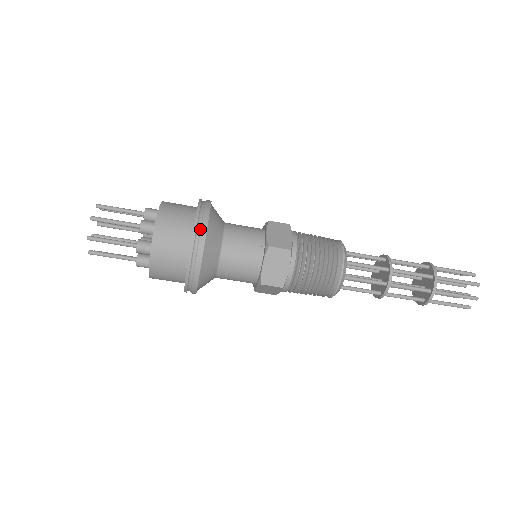
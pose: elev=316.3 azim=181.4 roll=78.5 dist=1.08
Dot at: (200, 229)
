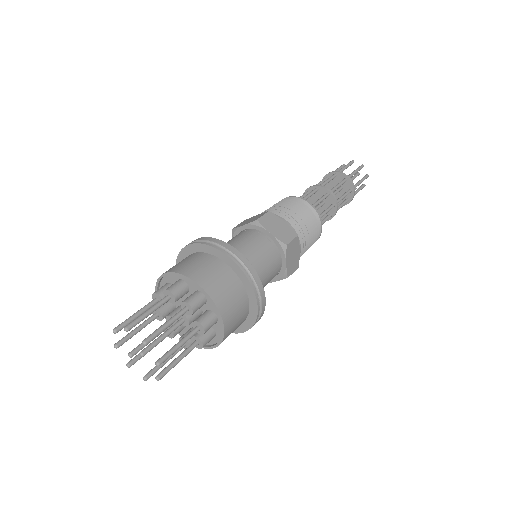
Dot at: (210, 242)
